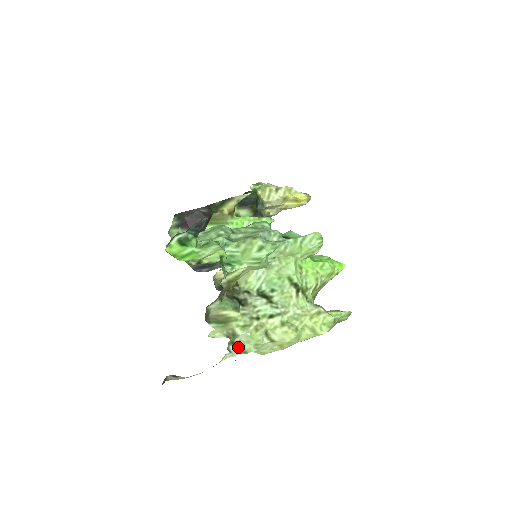
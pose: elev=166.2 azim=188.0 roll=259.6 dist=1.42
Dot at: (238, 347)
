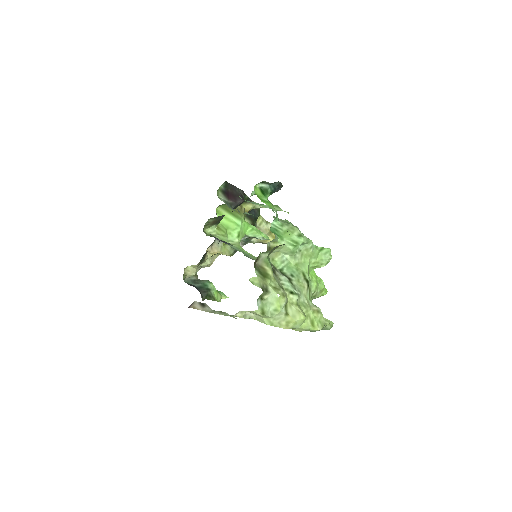
Dot at: (261, 305)
